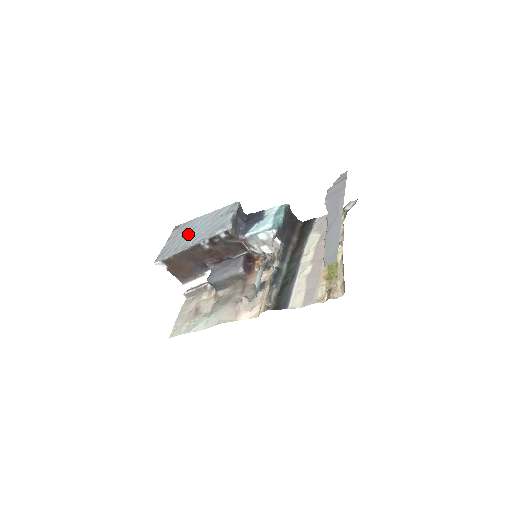
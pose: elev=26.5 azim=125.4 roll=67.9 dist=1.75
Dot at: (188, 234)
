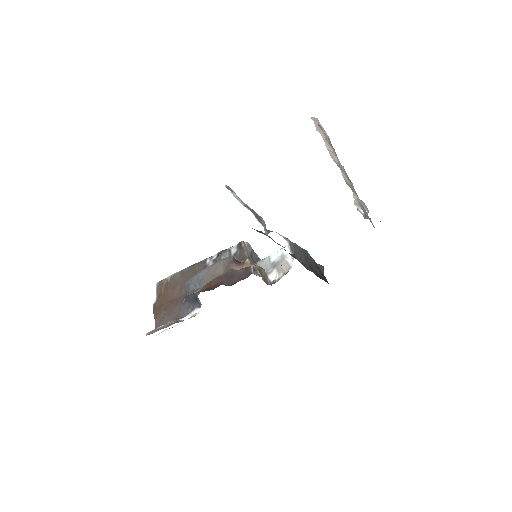
Dot at: occluded
